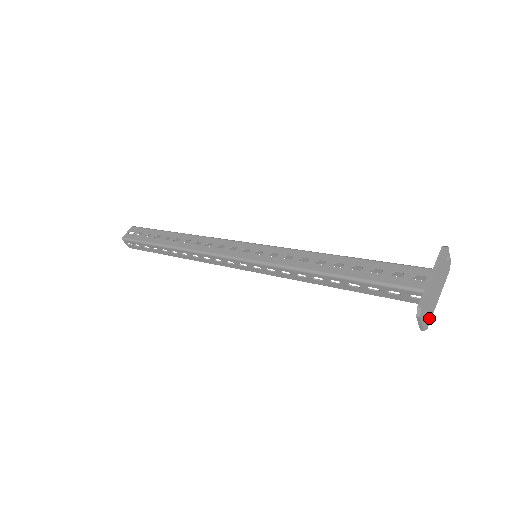
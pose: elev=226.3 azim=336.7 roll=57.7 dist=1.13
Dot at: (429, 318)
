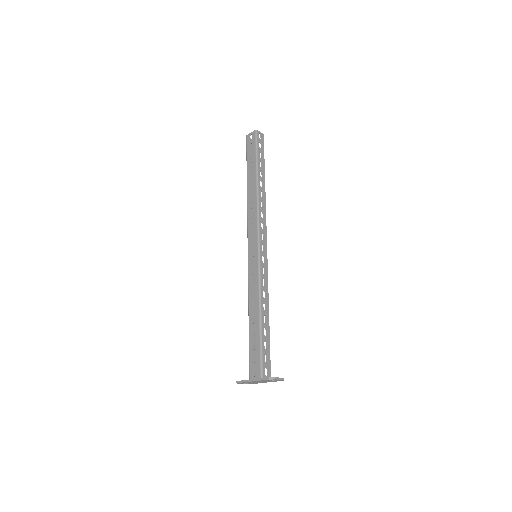
Dot at: (253, 383)
